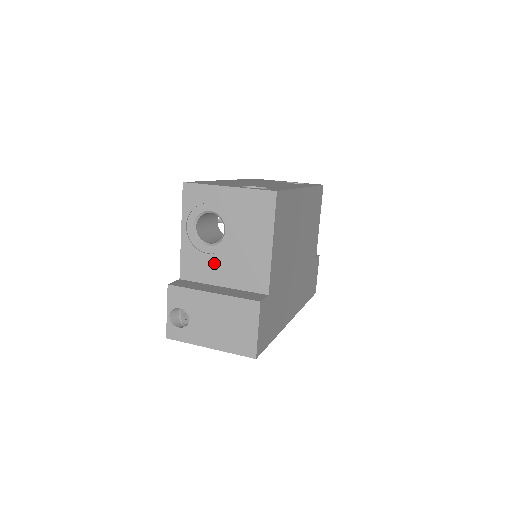
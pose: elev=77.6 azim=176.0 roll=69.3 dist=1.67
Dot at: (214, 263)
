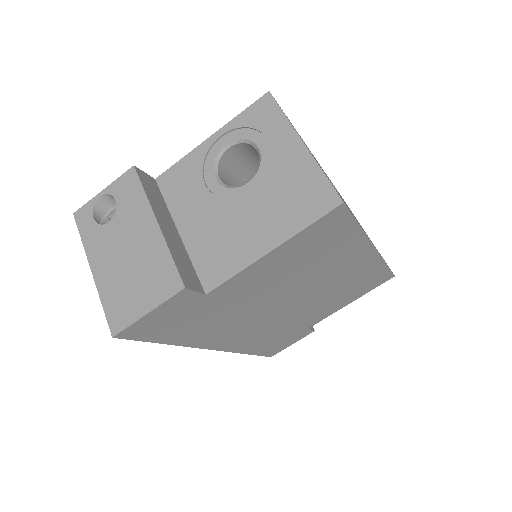
Dot at: (200, 201)
